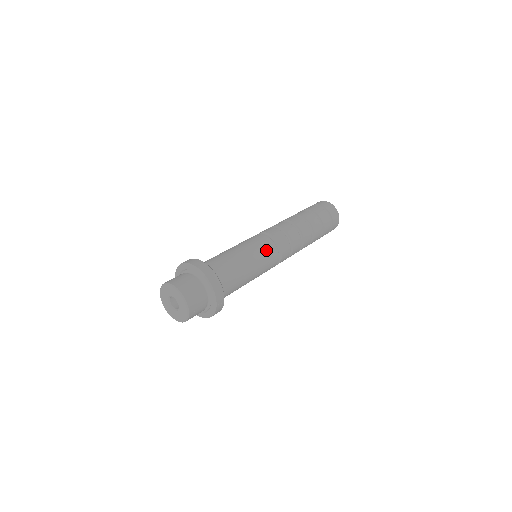
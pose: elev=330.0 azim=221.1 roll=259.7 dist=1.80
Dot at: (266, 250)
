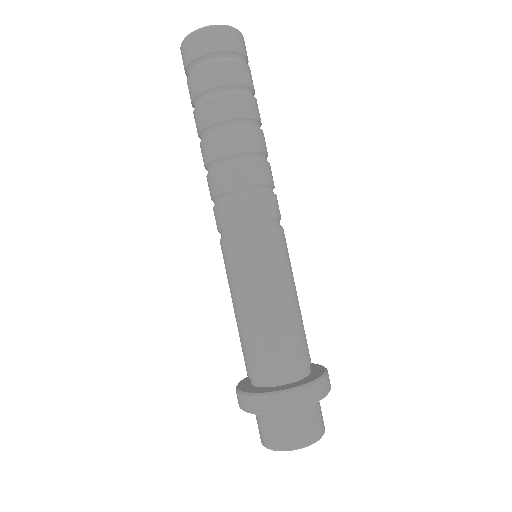
Dot at: (255, 258)
